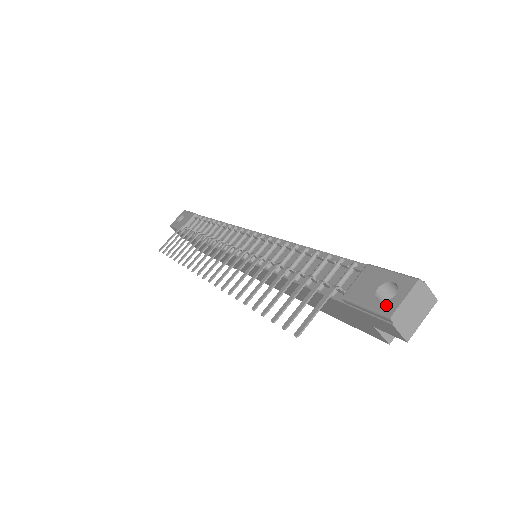
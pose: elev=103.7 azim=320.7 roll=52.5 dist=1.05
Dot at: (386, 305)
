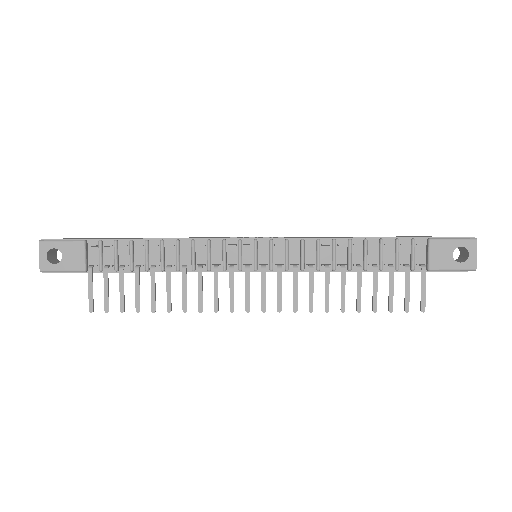
Dot at: (468, 264)
